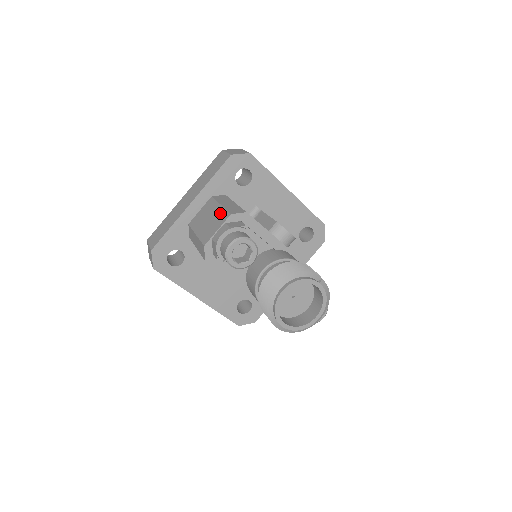
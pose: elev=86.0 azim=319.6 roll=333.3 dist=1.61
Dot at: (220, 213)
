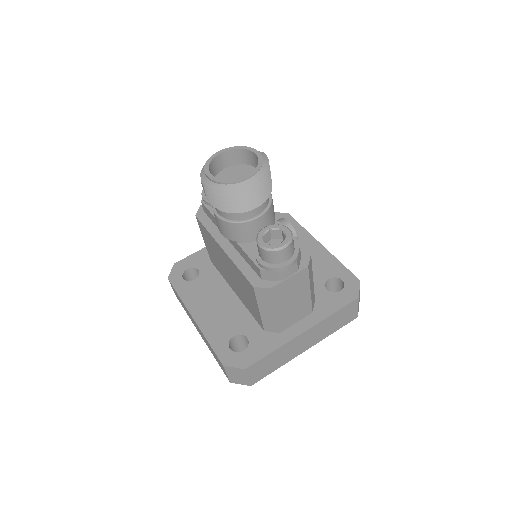
Dot at: occluded
